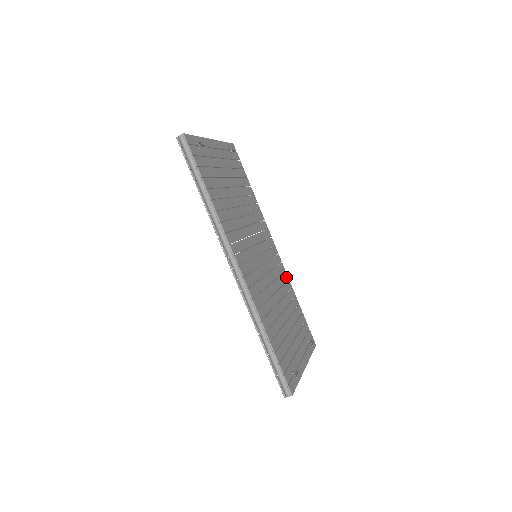
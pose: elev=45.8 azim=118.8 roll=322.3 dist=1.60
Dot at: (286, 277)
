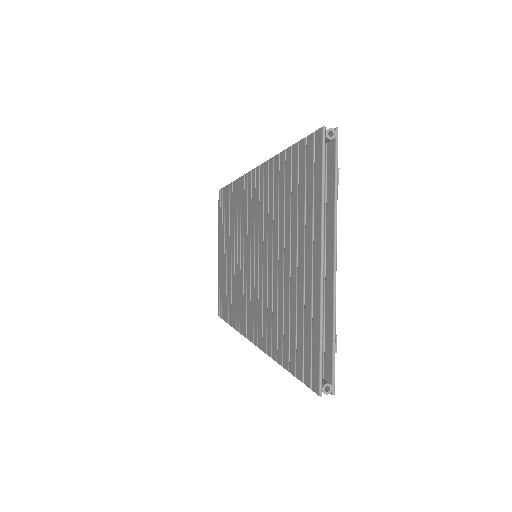
Dot at: occluded
